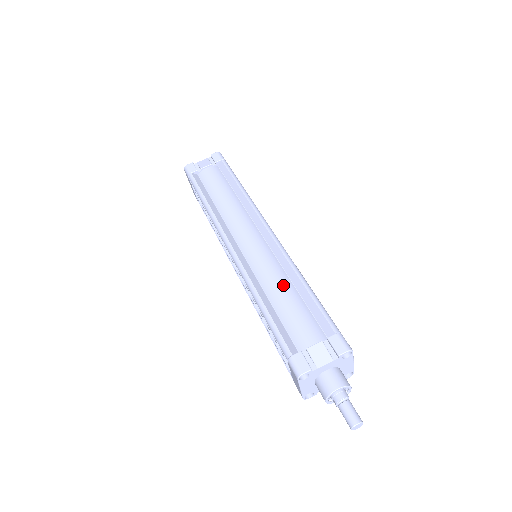
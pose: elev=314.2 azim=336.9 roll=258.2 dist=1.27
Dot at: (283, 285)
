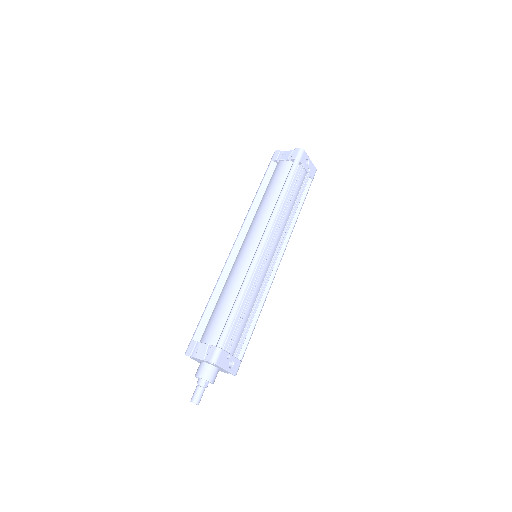
Dot at: (230, 292)
